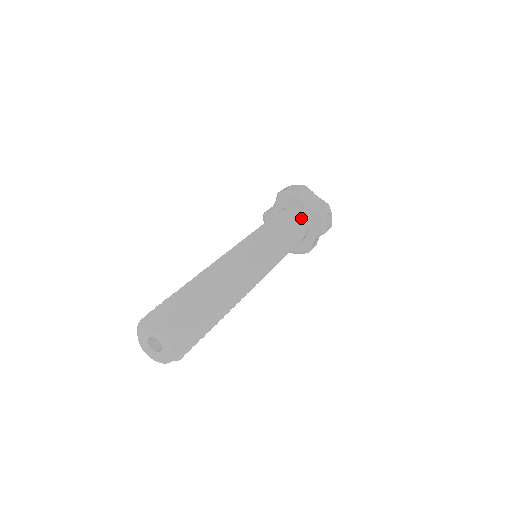
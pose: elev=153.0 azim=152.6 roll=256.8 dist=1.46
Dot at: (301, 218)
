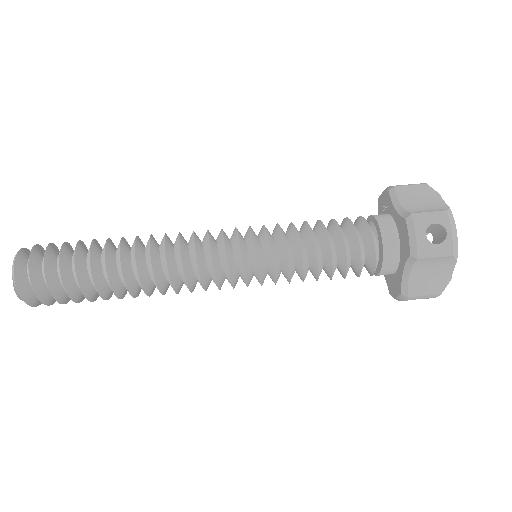
Dot at: (380, 270)
